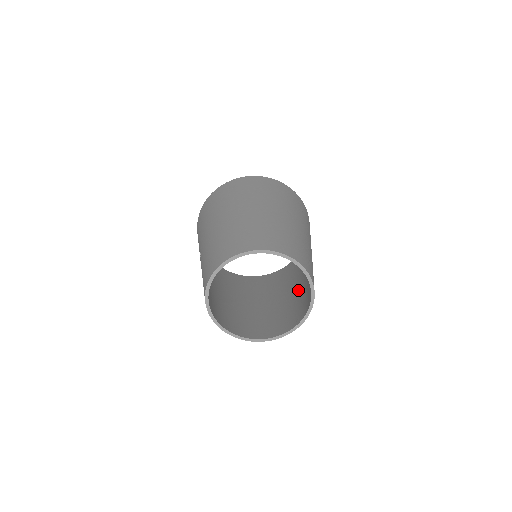
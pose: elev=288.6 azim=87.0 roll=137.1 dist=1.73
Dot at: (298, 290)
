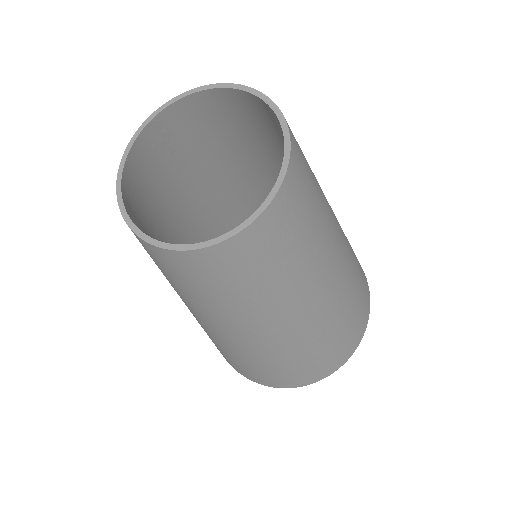
Dot at: occluded
